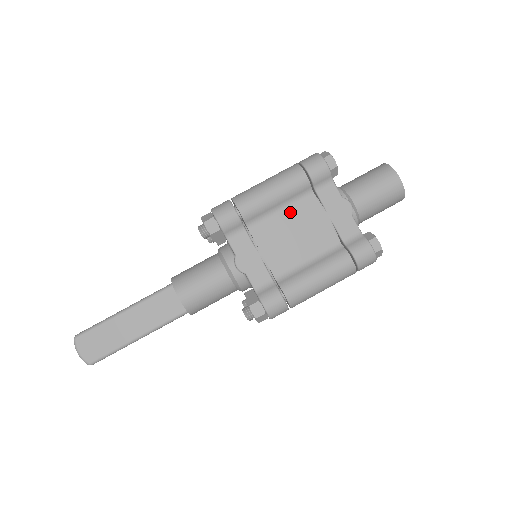
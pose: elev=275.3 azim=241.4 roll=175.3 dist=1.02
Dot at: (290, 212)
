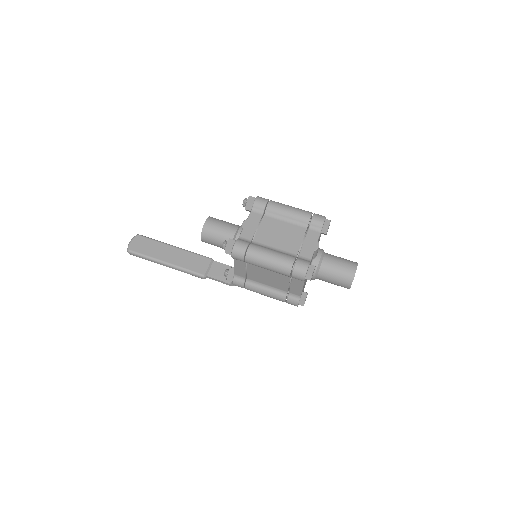
Dot at: (289, 225)
